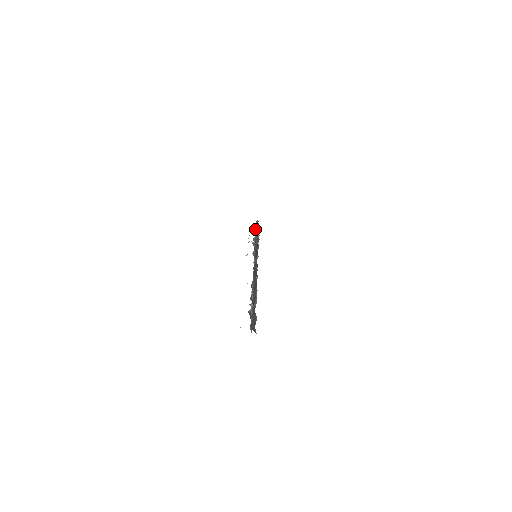
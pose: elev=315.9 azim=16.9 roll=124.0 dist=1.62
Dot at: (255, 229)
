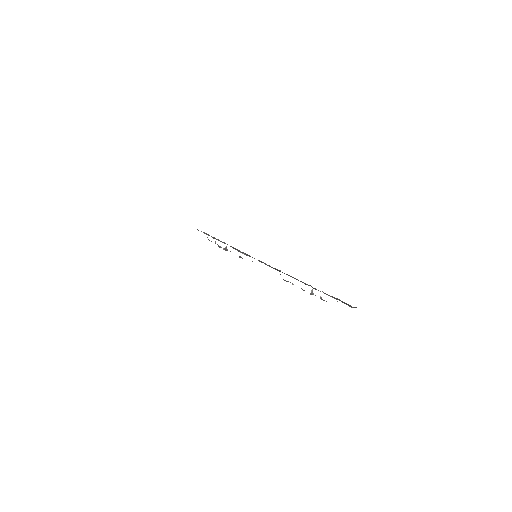
Dot at: occluded
